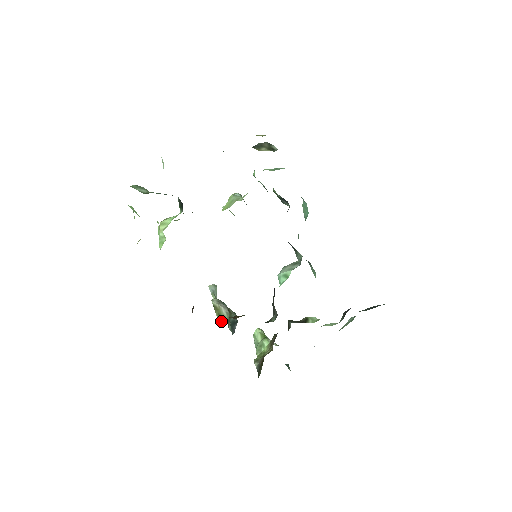
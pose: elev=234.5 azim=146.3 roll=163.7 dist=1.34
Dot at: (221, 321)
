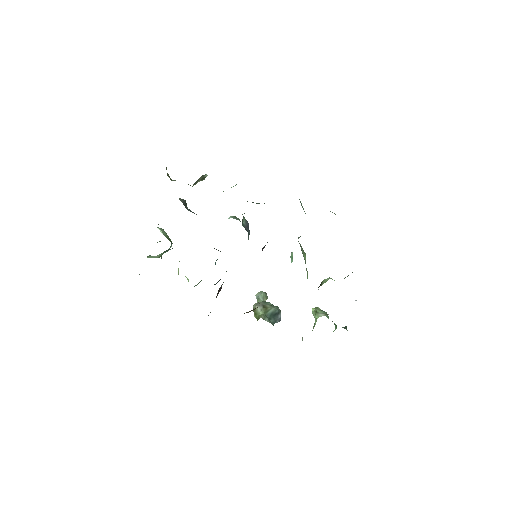
Dot at: (257, 318)
